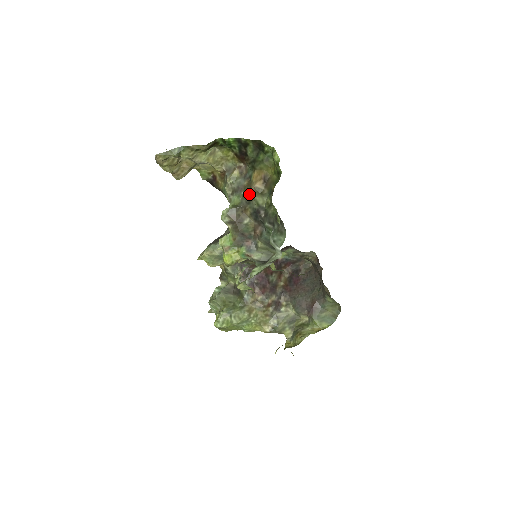
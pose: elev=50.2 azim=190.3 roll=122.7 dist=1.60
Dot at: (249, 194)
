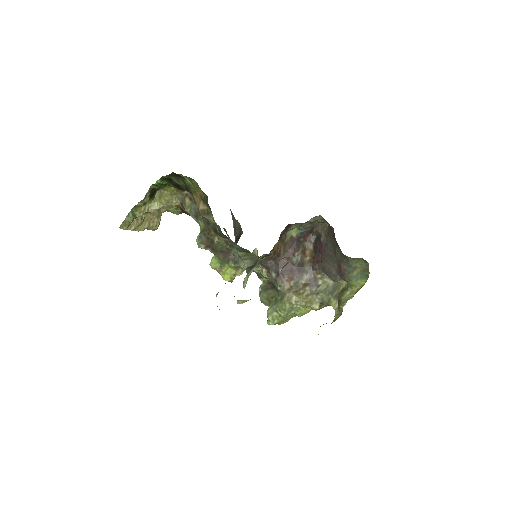
Dot at: occluded
